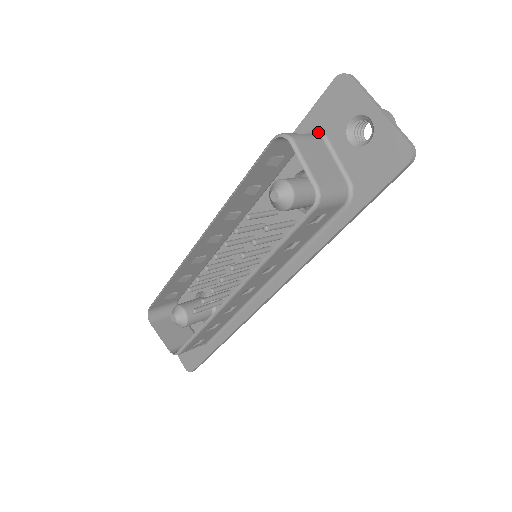
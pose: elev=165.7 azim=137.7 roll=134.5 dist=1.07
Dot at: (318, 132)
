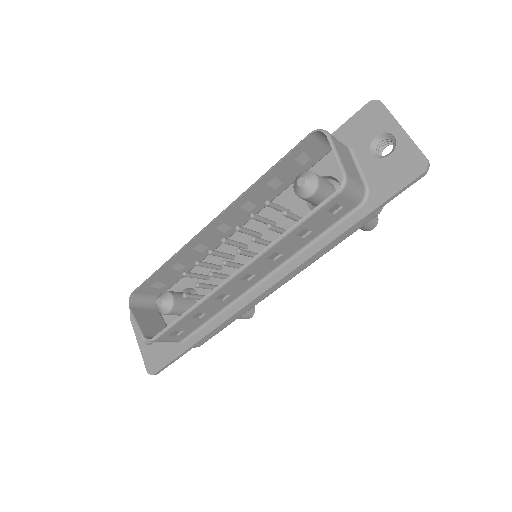
Dot at: (344, 144)
